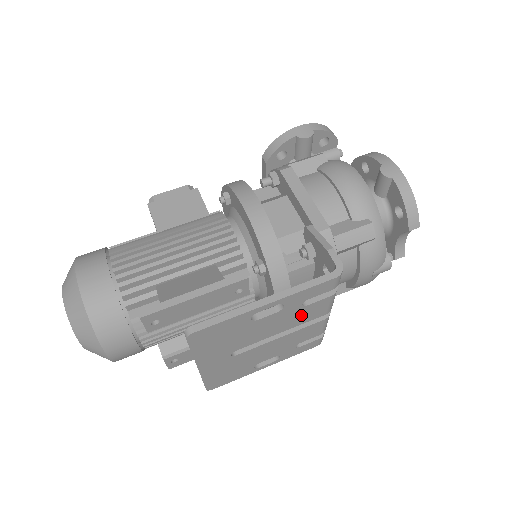
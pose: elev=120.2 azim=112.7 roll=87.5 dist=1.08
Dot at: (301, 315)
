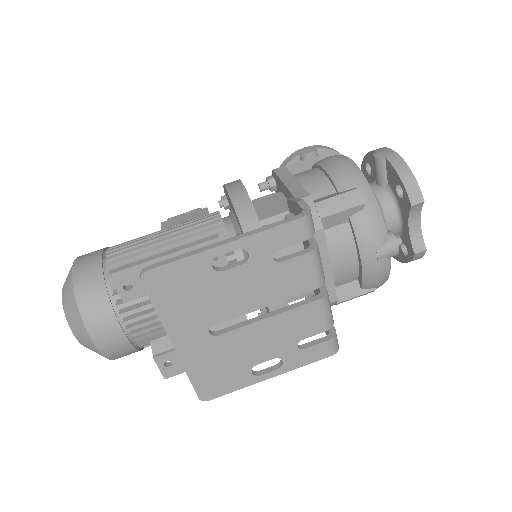
Dot at: (280, 280)
